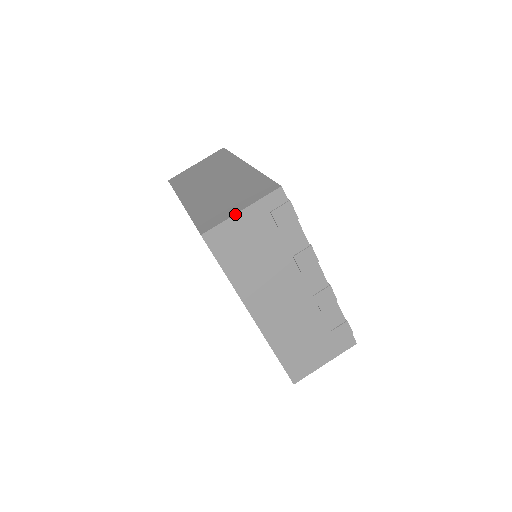
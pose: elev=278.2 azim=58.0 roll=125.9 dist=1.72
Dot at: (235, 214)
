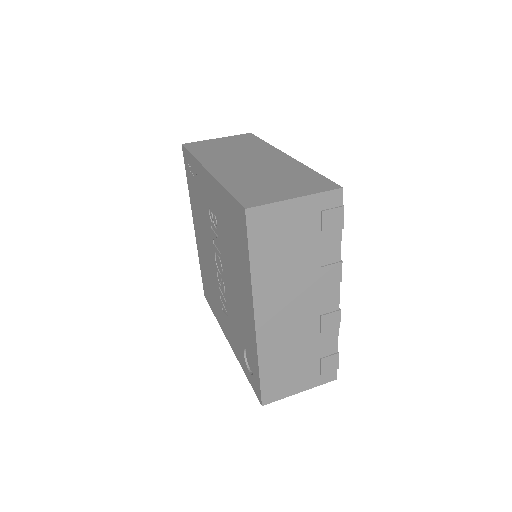
Dot at: (288, 199)
